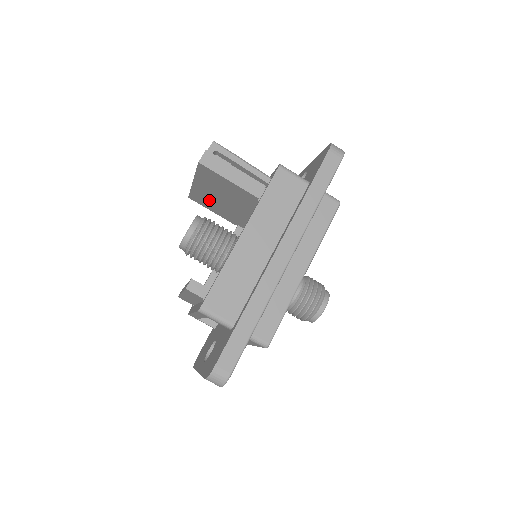
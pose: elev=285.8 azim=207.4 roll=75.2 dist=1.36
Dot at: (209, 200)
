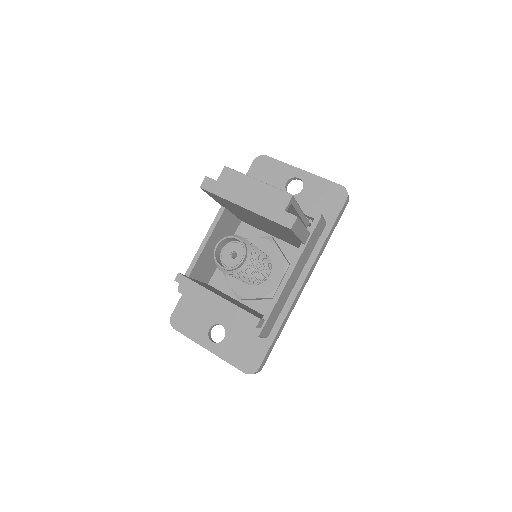
Dot at: (231, 205)
